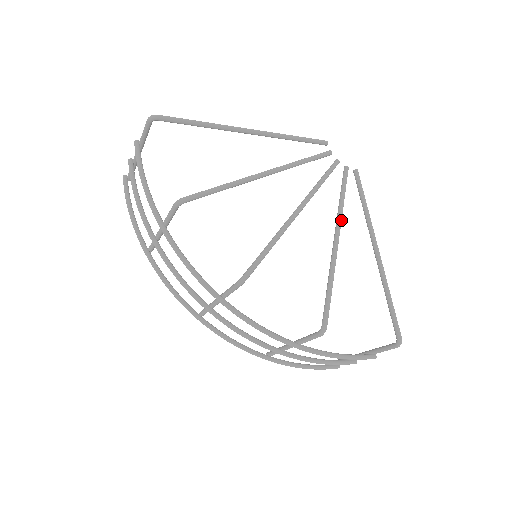
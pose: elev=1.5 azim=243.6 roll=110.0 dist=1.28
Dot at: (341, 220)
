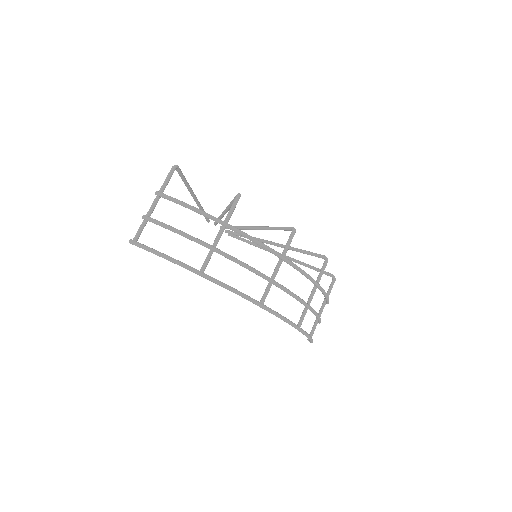
Dot at: (261, 239)
